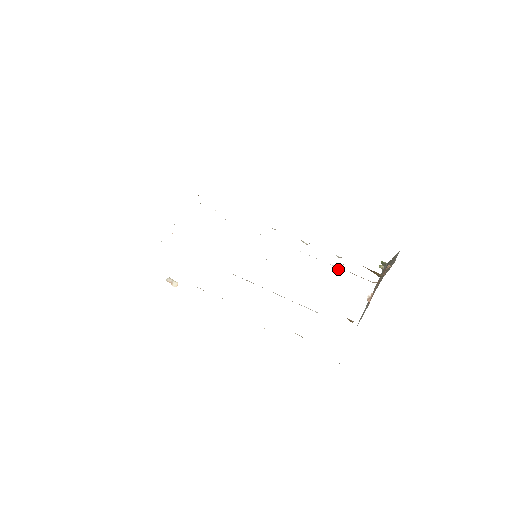
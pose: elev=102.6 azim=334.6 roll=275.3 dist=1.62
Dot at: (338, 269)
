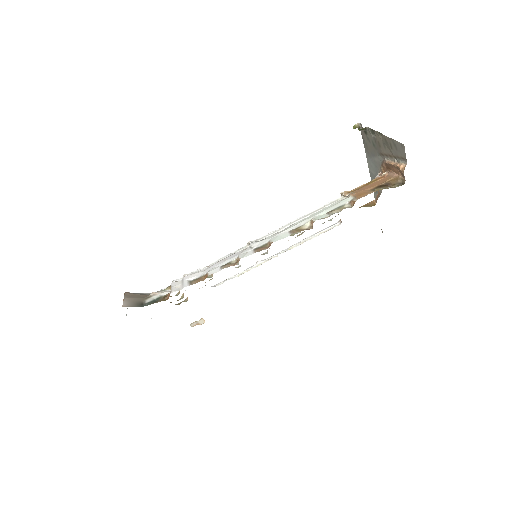
Dot at: occluded
